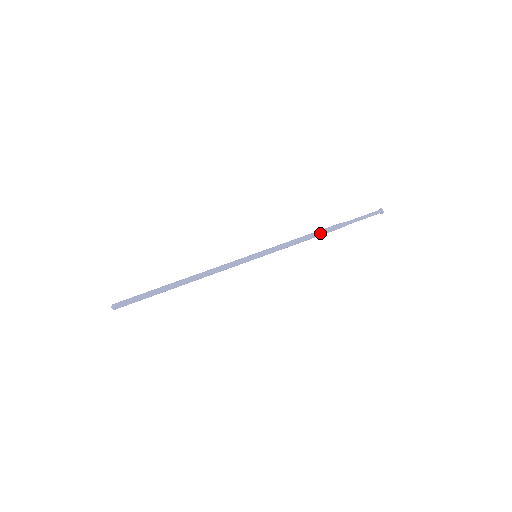
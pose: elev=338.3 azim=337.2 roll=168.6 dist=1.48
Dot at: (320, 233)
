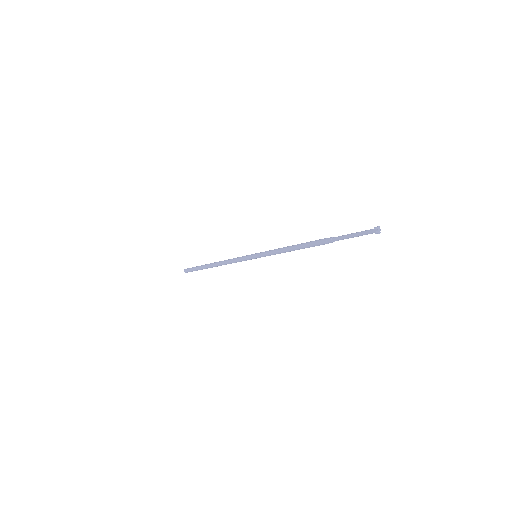
Dot at: (304, 247)
